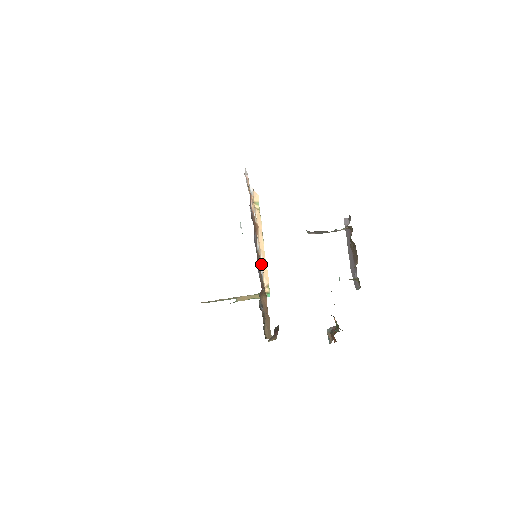
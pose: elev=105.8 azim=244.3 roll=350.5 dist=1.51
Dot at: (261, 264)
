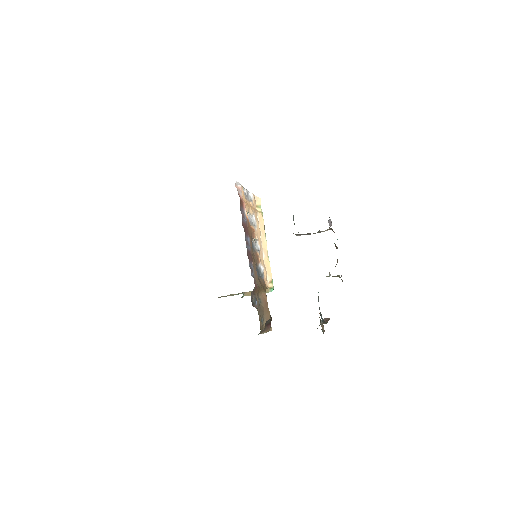
Dot at: (262, 263)
